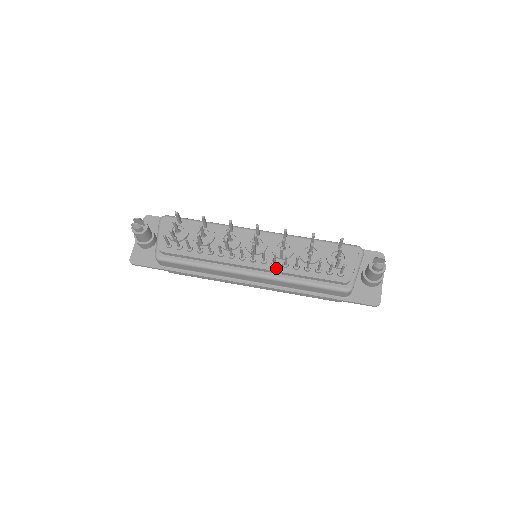
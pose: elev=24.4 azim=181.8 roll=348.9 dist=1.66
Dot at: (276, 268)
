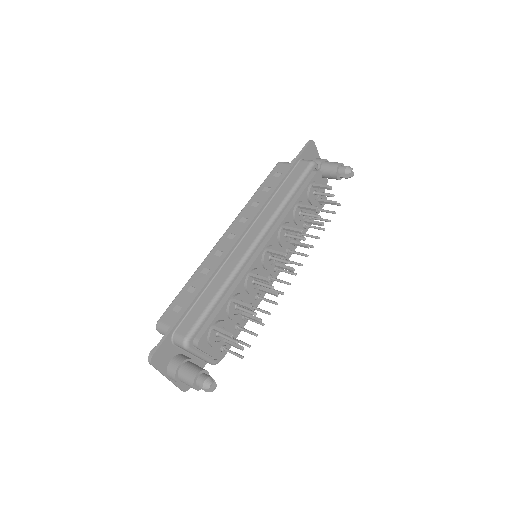
Dot at: occluded
